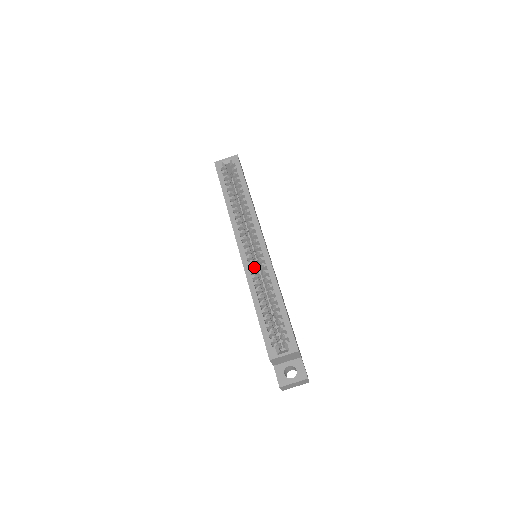
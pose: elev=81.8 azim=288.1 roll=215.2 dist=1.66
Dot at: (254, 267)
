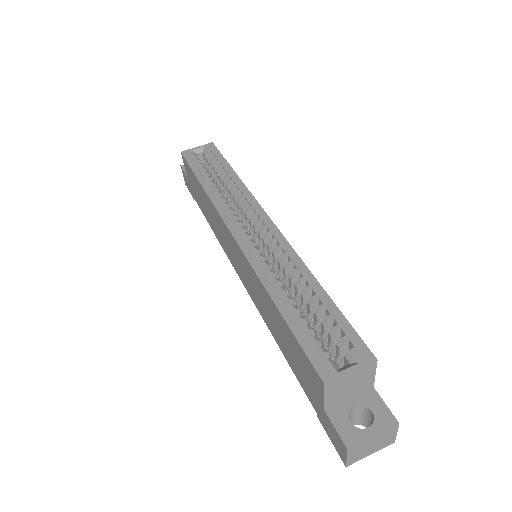
Dot at: occluded
